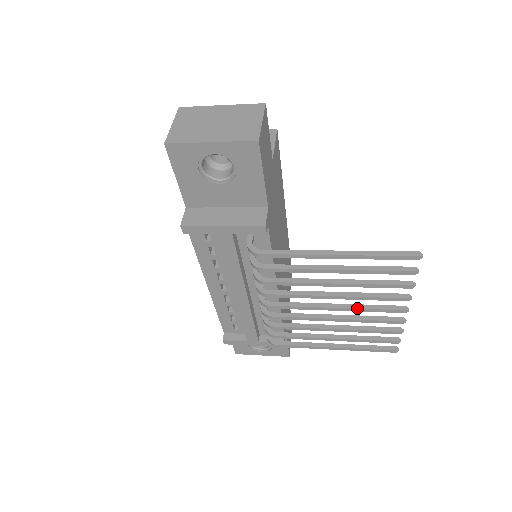
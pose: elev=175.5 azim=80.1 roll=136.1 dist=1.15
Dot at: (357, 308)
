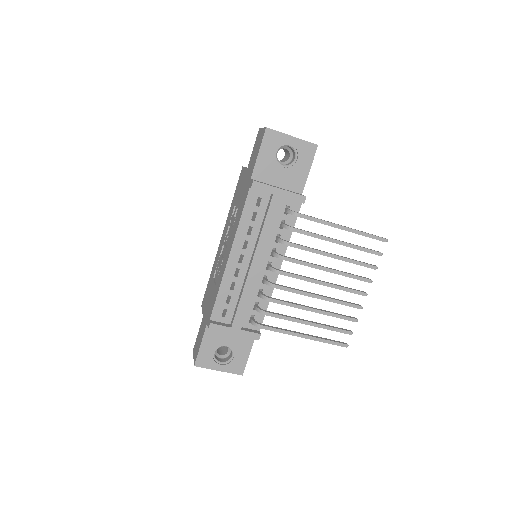
Dot at: (338, 285)
